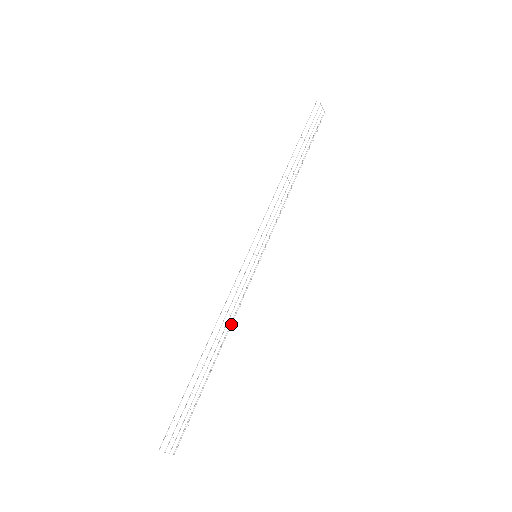
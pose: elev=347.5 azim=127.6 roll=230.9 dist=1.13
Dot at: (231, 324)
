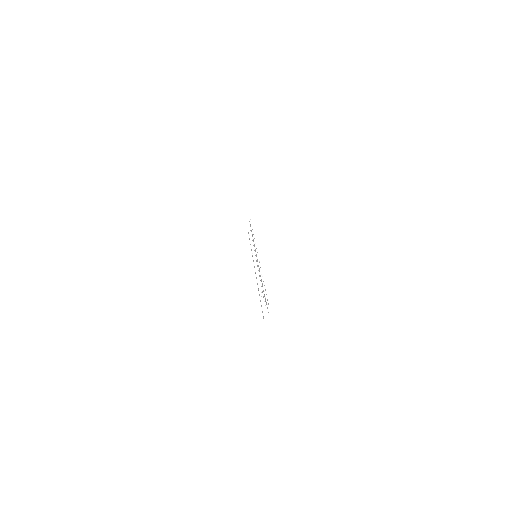
Dot at: occluded
